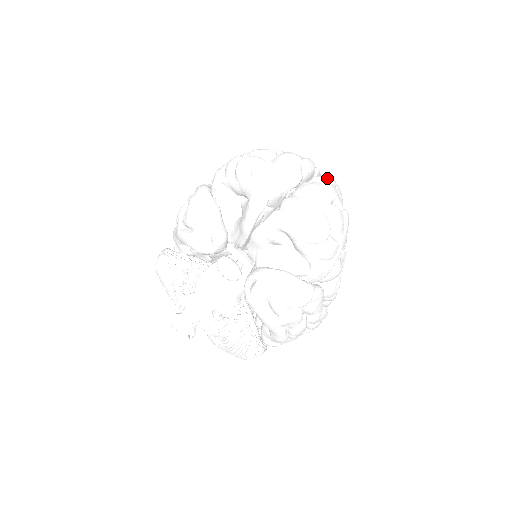
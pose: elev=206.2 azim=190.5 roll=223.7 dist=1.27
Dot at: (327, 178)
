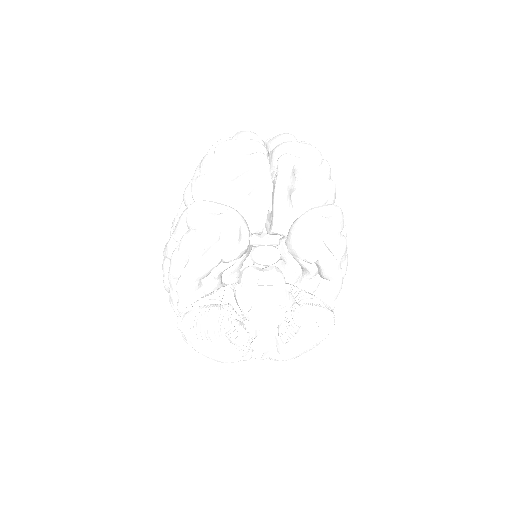
Dot at: occluded
